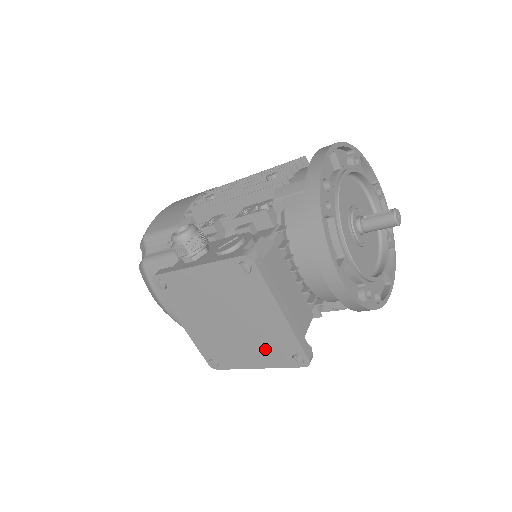
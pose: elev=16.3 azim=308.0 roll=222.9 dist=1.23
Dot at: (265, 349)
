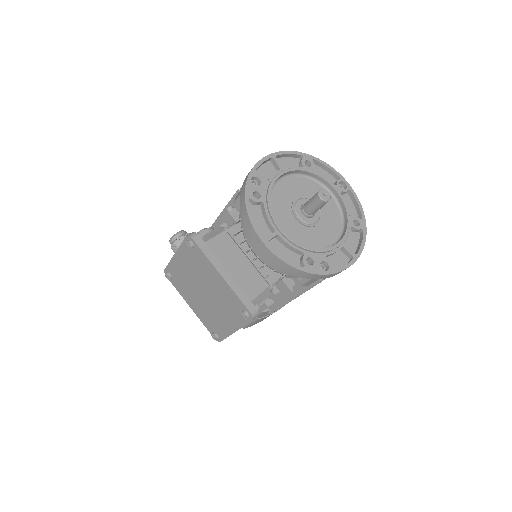
Dot at: (229, 312)
